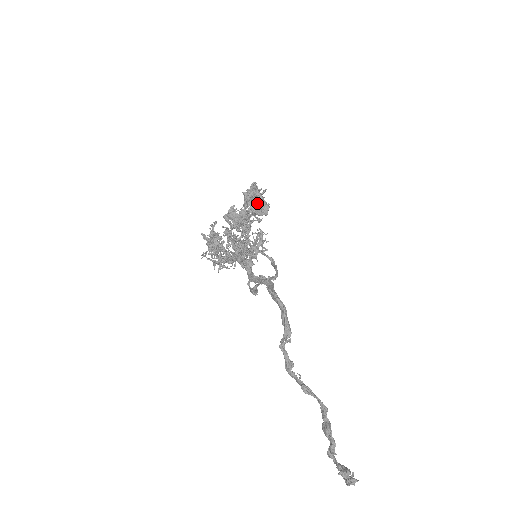
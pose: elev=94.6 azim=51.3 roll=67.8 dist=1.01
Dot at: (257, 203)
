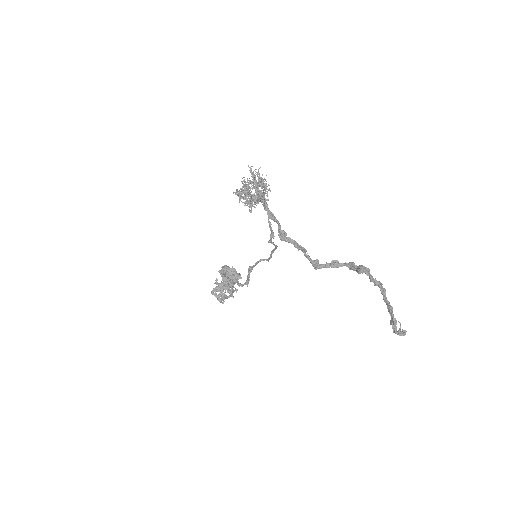
Dot at: (231, 274)
